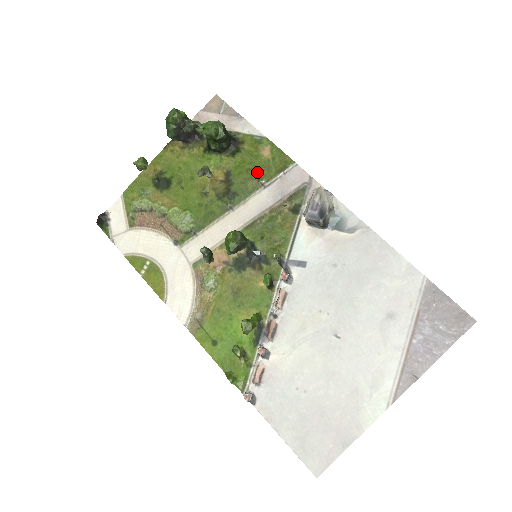
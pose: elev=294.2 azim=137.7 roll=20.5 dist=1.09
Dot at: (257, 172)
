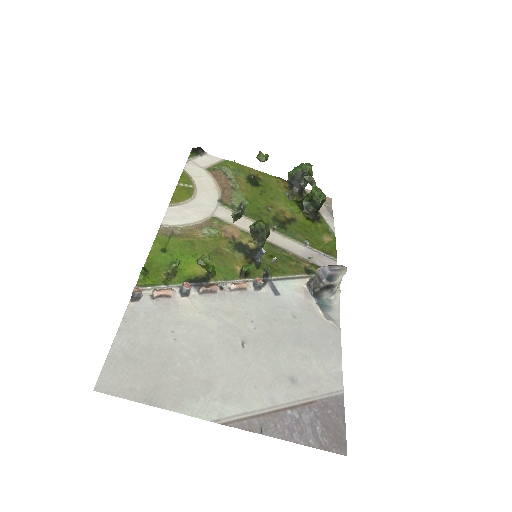
Dot at: (310, 237)
